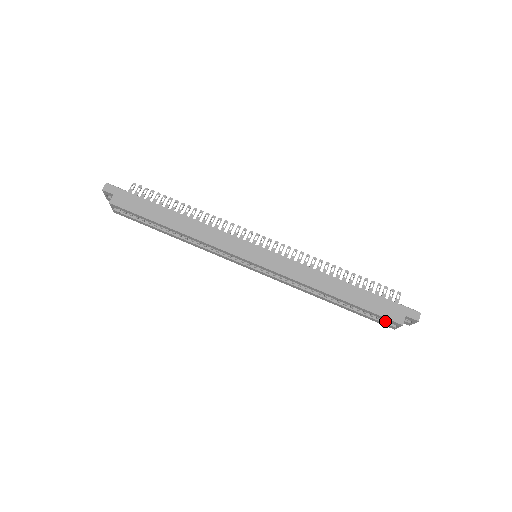
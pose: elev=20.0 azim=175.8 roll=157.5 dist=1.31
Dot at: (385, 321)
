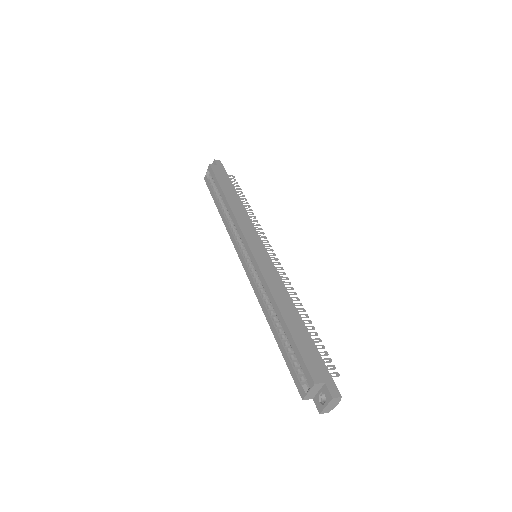
Dot at: (302, 379)
